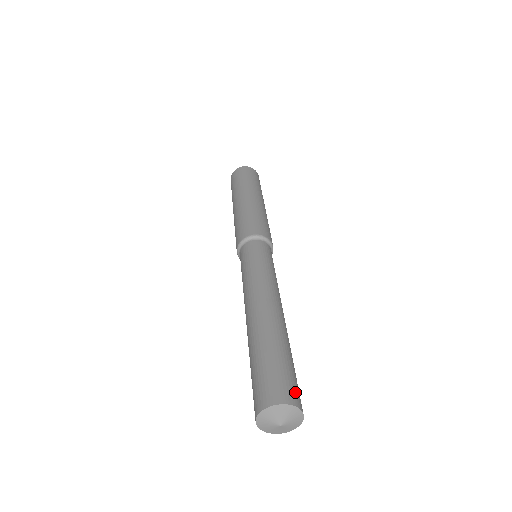
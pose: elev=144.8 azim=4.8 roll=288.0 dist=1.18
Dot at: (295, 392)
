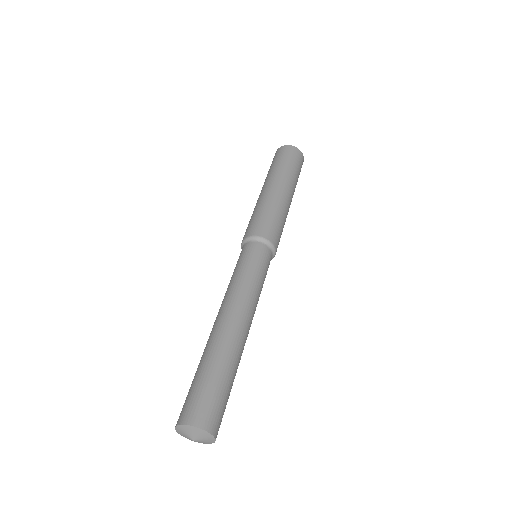
Dot at: (210, 414)
